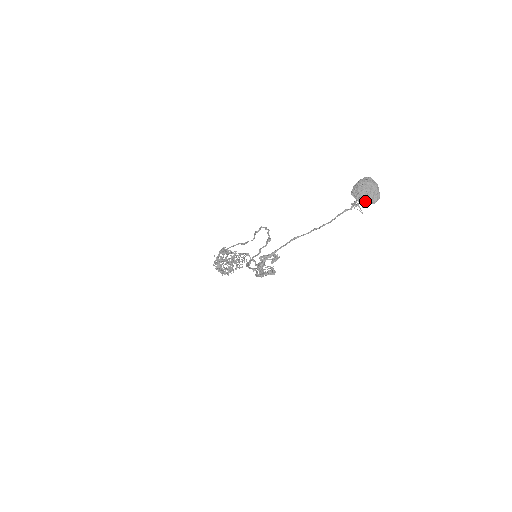
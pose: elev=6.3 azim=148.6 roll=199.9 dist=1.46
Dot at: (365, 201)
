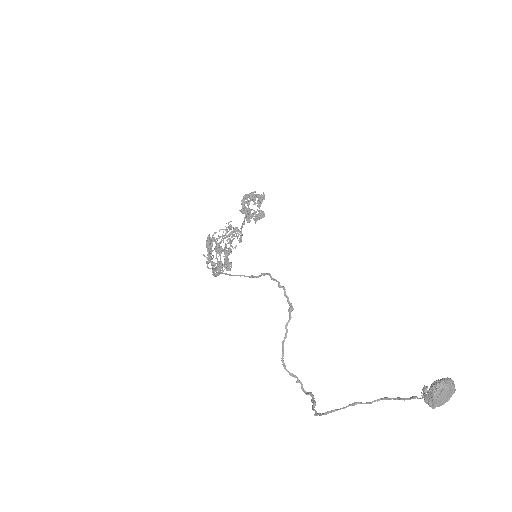
Dot at: (440, 405)
